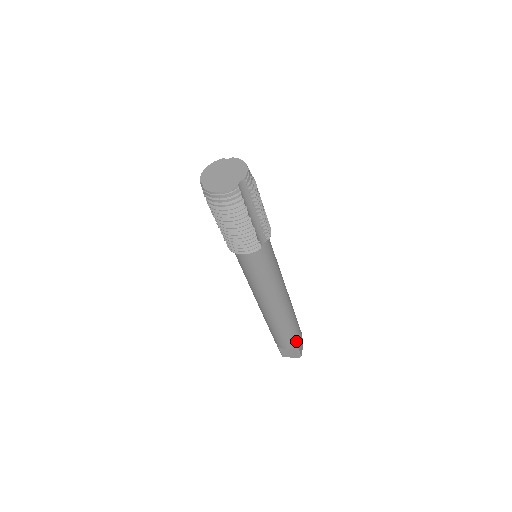
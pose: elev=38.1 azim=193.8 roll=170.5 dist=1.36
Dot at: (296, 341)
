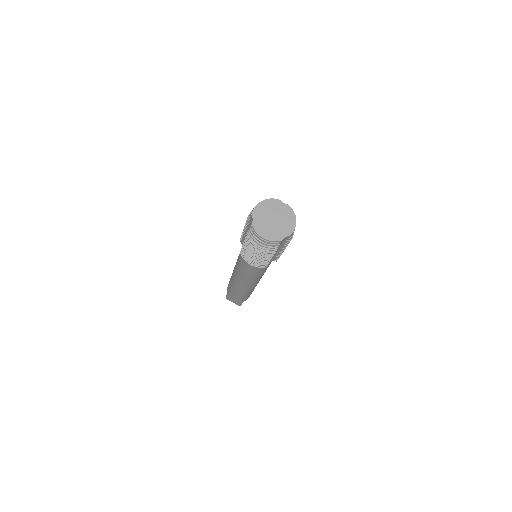
Dot at: occluded
